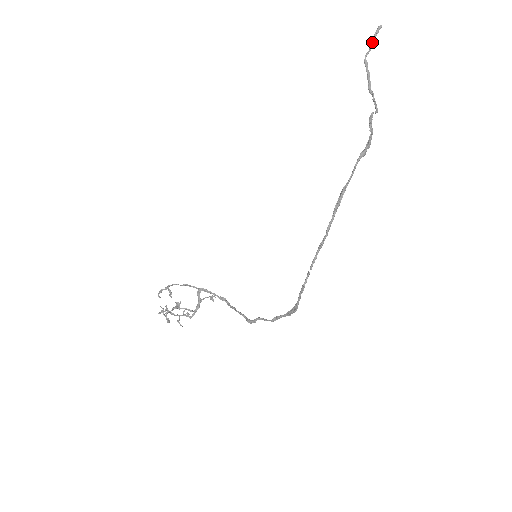
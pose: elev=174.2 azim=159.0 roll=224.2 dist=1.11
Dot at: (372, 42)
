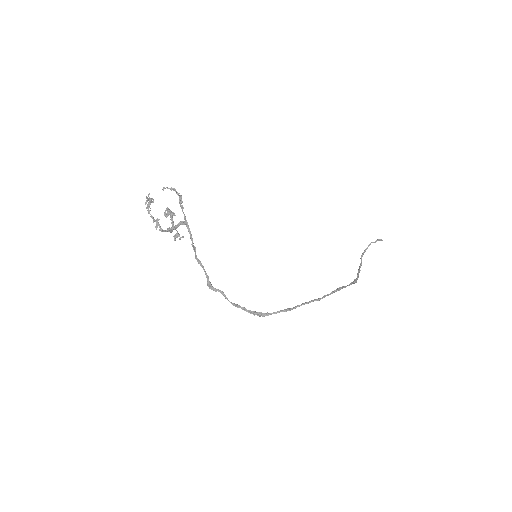
Dot at: occluded
